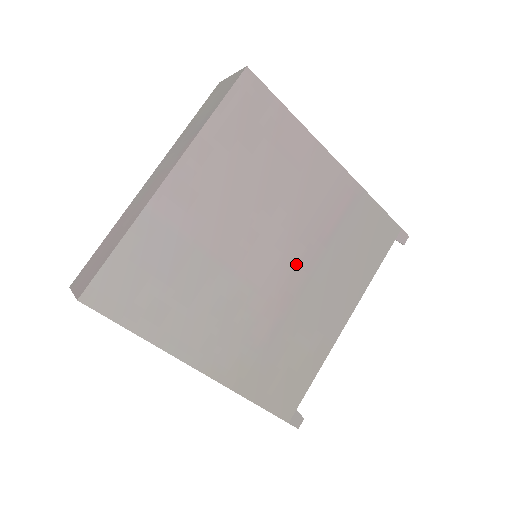
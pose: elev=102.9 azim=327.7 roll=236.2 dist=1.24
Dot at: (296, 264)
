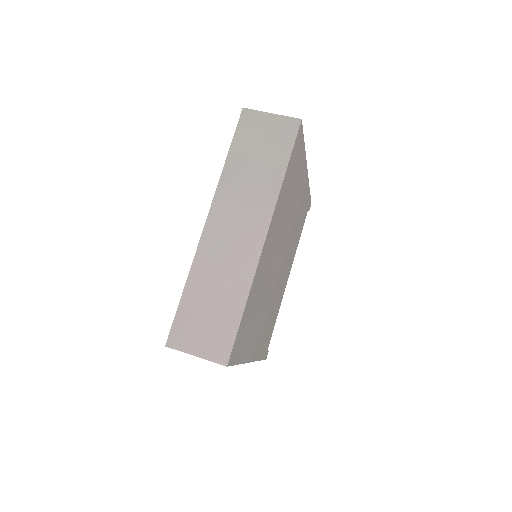
Dot at: (285, 257)
